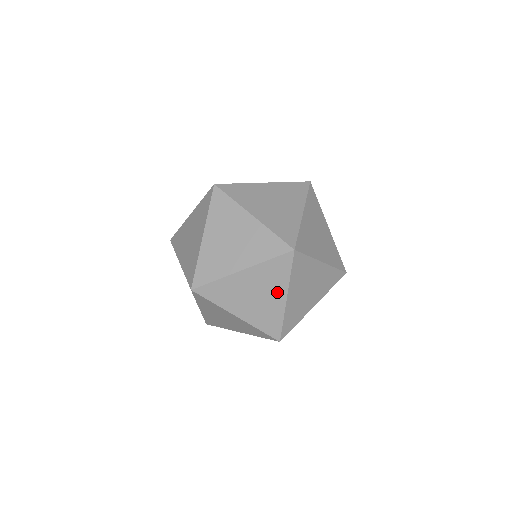
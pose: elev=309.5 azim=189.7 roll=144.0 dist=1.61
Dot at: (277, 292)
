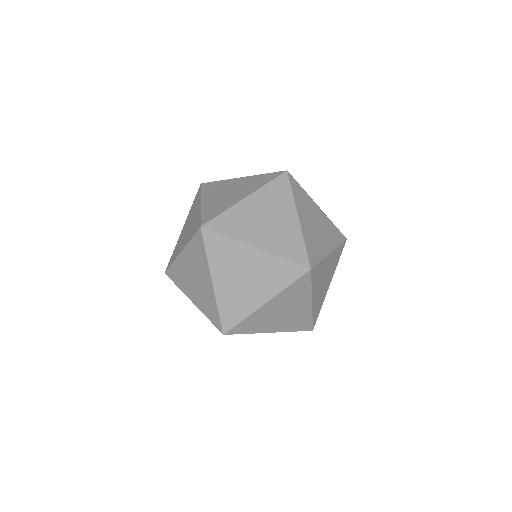
Dot at: occluded
